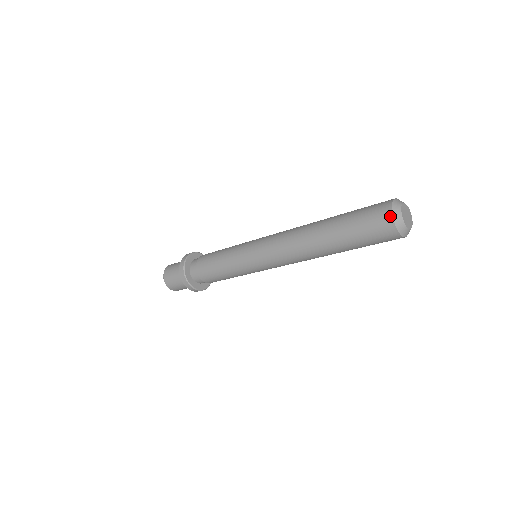
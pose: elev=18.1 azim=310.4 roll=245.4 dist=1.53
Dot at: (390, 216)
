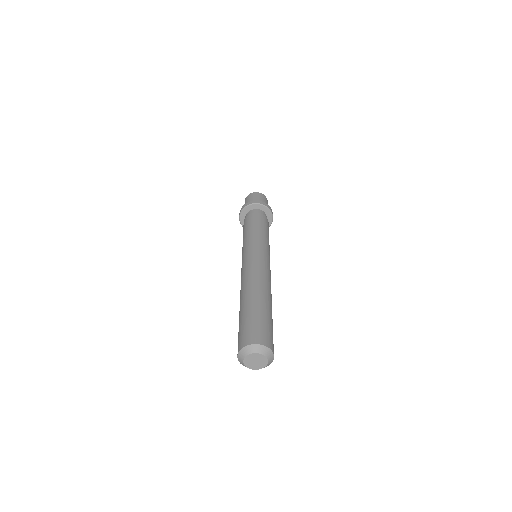
Dot at: (238, 352)
